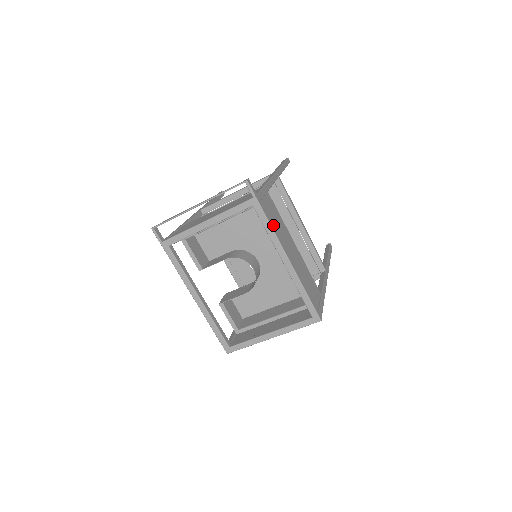
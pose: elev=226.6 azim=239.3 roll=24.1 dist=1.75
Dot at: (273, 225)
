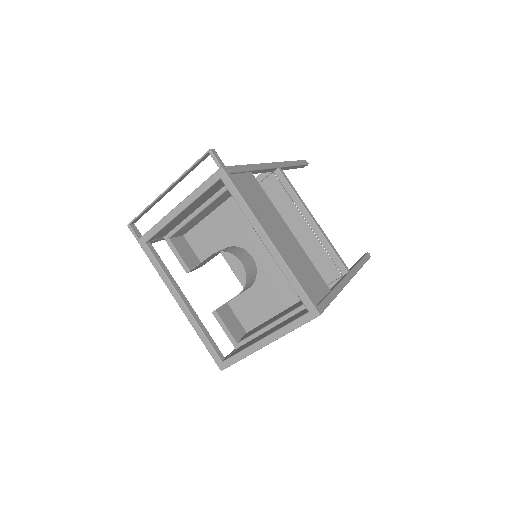
Dot at: (249, 201)
